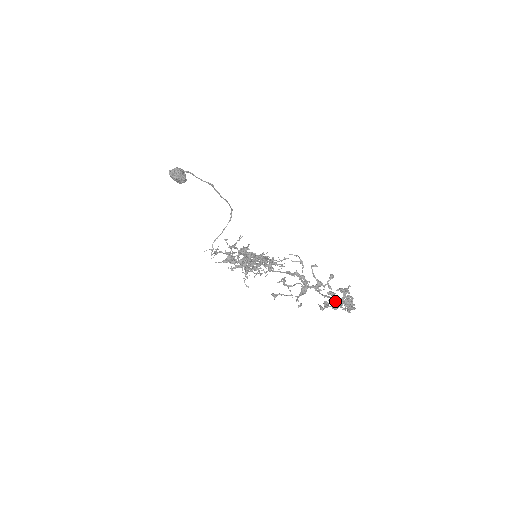
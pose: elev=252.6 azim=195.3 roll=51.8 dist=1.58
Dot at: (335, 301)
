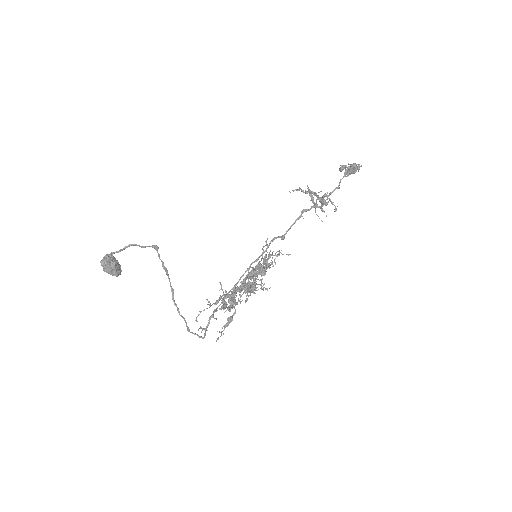
Dot at: (349, 172)
